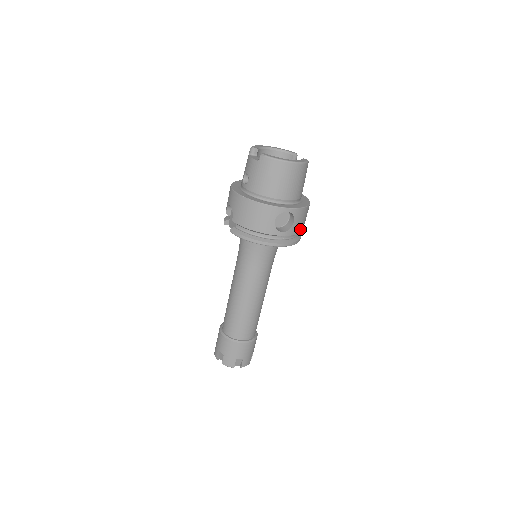
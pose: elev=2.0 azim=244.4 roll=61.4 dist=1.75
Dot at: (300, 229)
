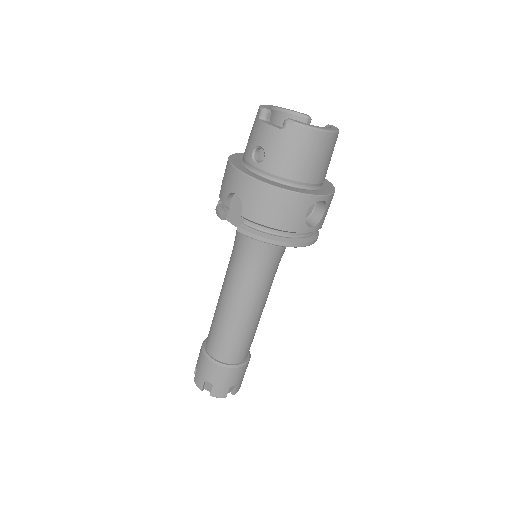
Dot at: occluded
